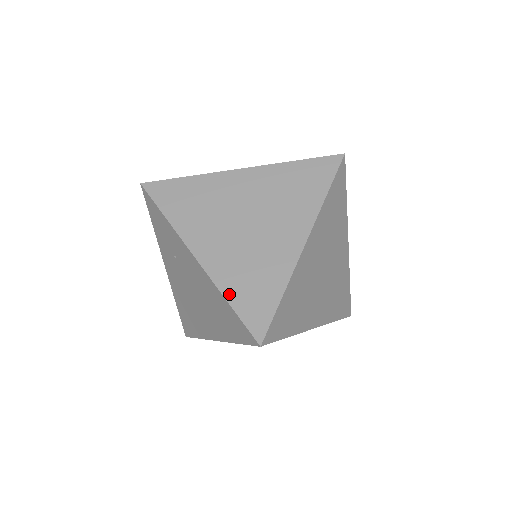
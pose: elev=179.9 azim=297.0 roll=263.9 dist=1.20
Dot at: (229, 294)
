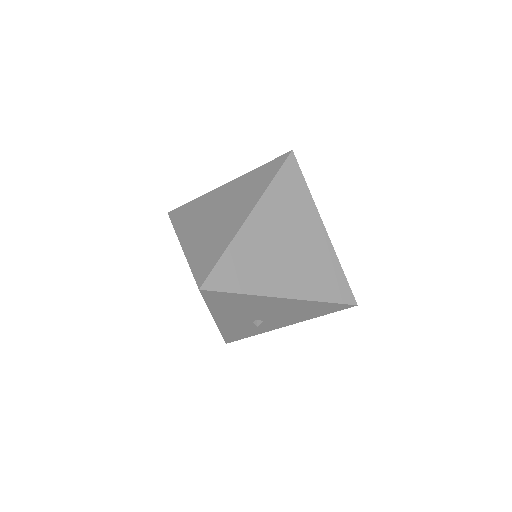
Dot at: (192, 261)
